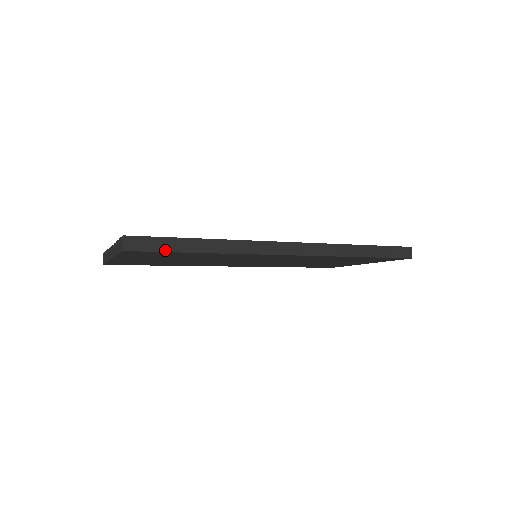
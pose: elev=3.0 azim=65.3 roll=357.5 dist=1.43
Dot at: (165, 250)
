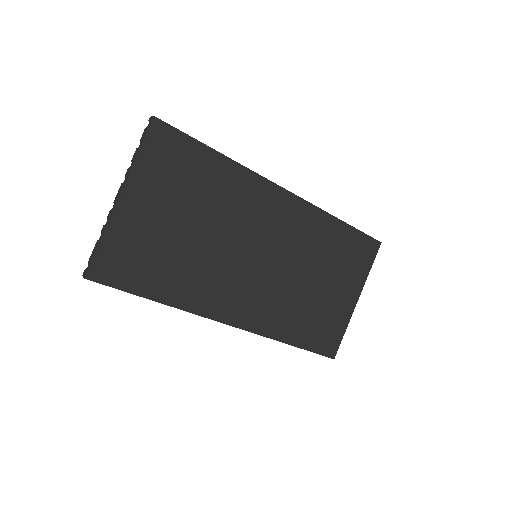
Dot at: (187, 135)
